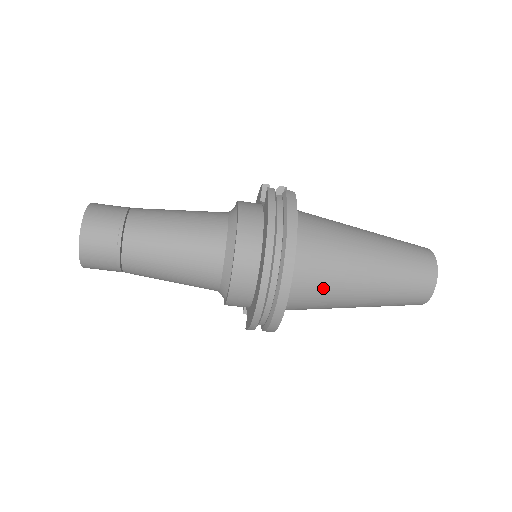
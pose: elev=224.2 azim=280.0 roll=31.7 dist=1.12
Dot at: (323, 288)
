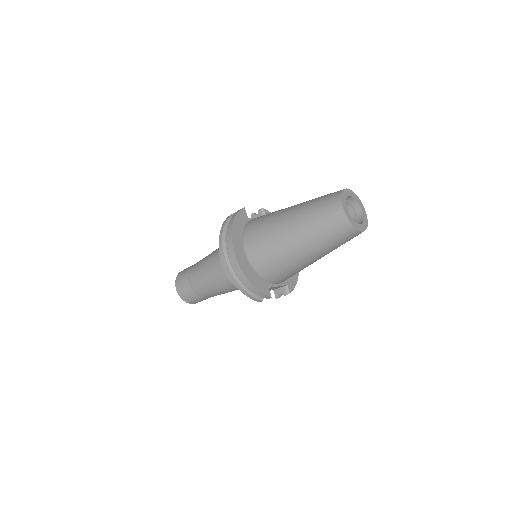
Dot at: (269, 251)
